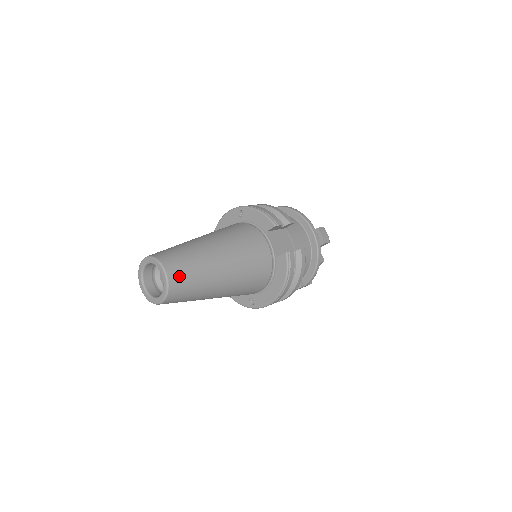
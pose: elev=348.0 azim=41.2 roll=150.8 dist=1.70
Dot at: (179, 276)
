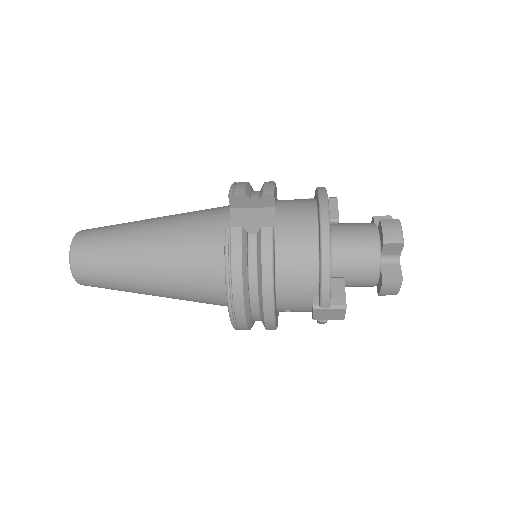
Dot at: (84, 247)
